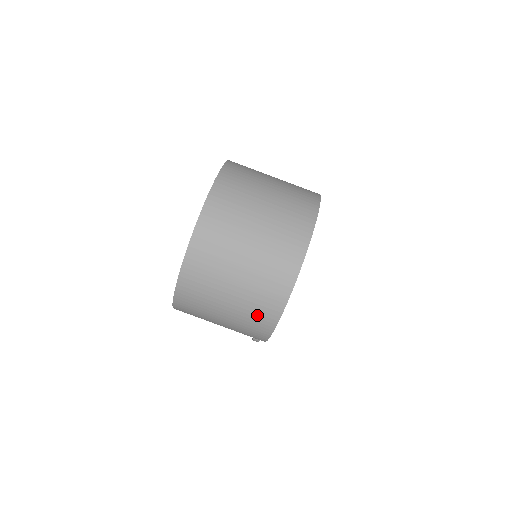
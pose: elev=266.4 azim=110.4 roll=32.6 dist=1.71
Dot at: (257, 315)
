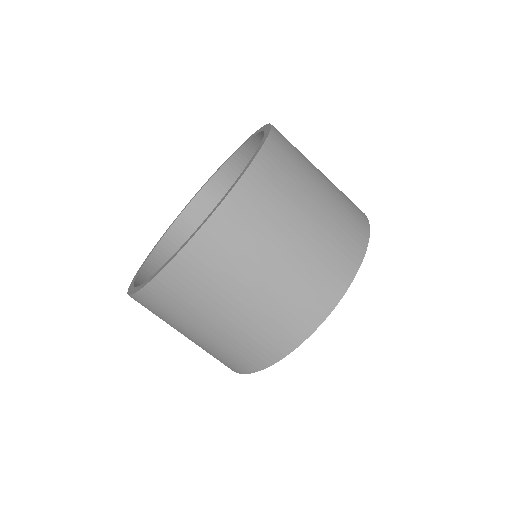
Dot at: occluded
